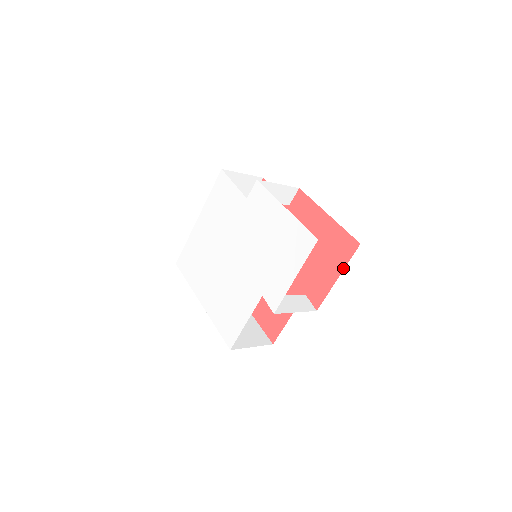
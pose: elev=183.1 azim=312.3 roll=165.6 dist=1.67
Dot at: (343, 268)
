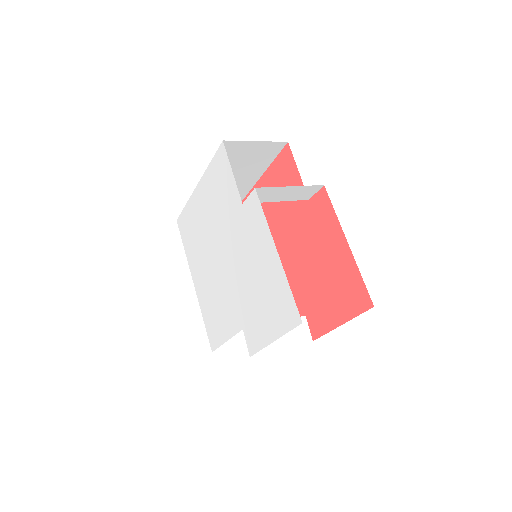
Dot at: (349, 319)
